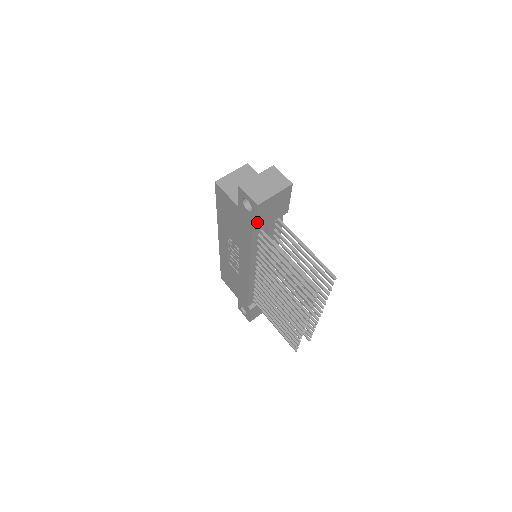
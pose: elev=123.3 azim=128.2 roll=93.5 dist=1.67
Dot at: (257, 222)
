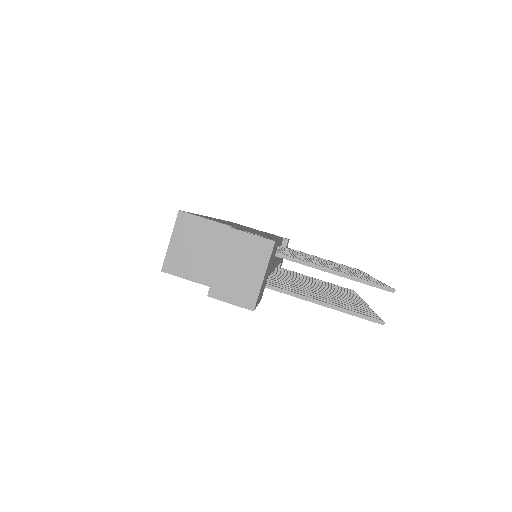
Dot at: (258, 302)
